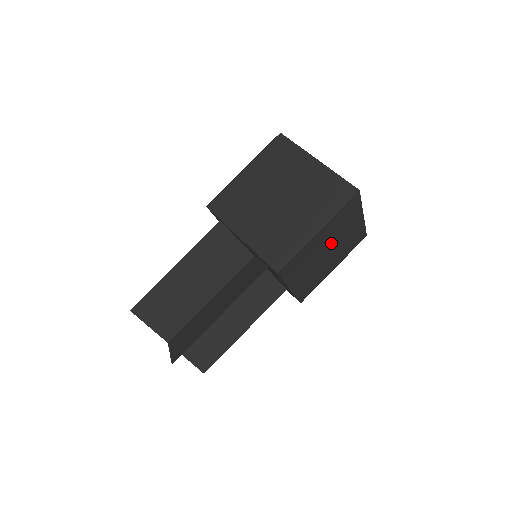
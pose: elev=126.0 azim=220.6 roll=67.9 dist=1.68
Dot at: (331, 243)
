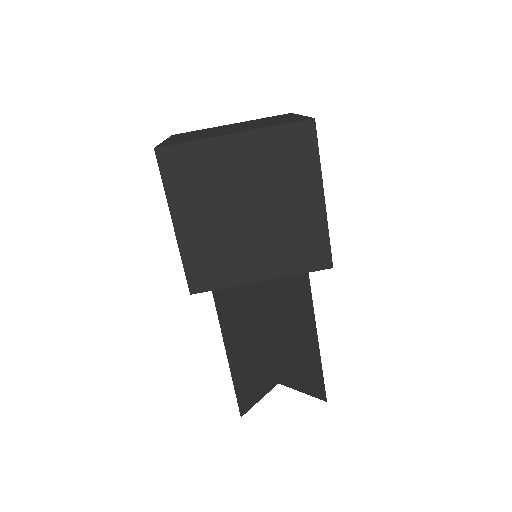
Dot at: occluded
